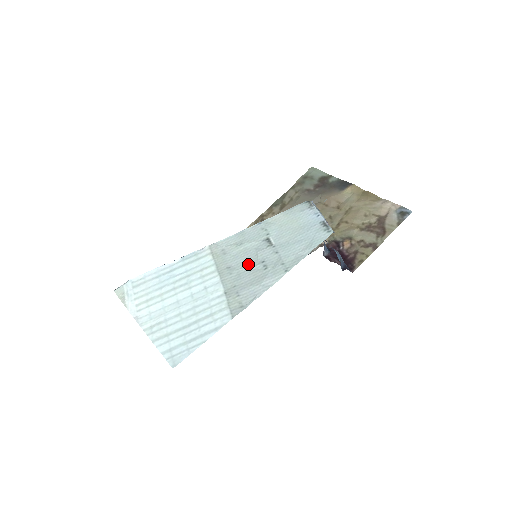
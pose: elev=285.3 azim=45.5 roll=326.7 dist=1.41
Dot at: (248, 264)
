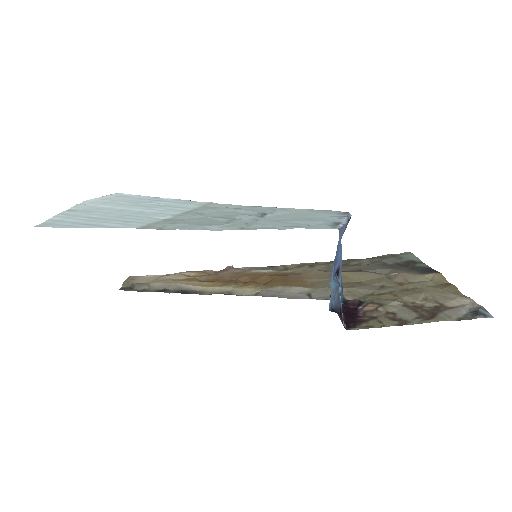
Dot at: (219, 217)
